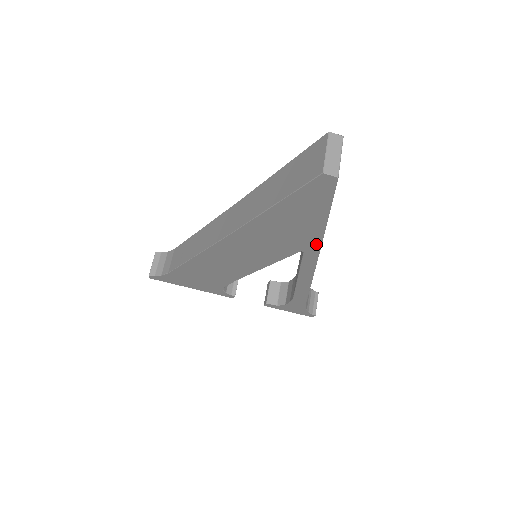
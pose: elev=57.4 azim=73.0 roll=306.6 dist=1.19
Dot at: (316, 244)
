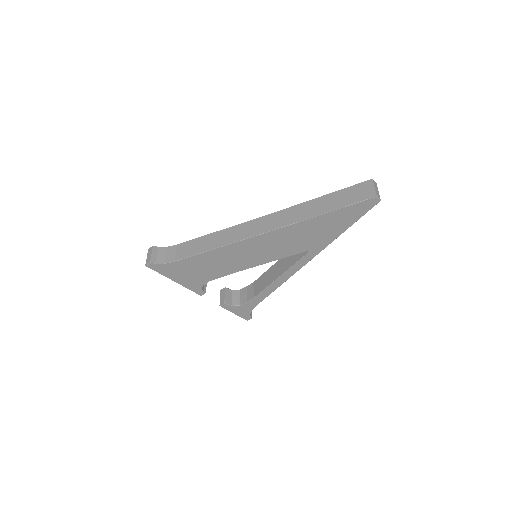
Dot at: (324, 245)
